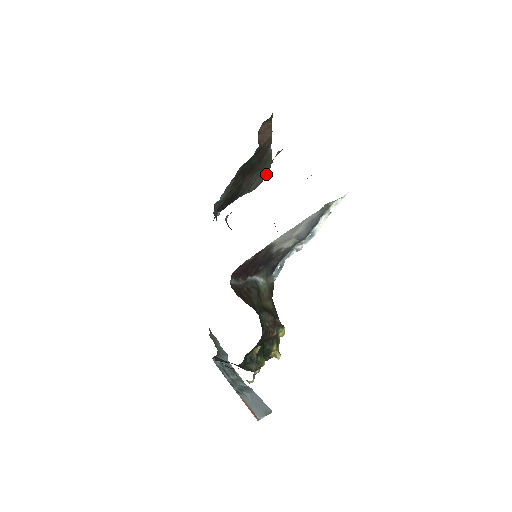
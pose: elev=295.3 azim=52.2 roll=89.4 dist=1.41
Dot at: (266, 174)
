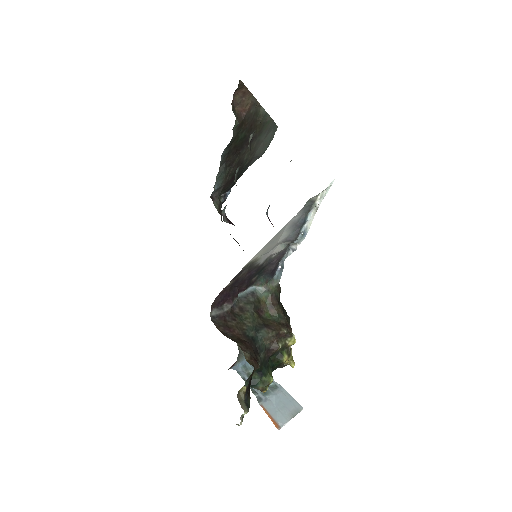
Dot at: (273, 131)
